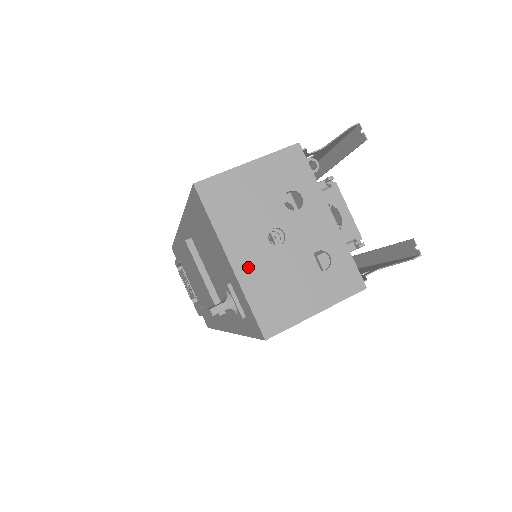
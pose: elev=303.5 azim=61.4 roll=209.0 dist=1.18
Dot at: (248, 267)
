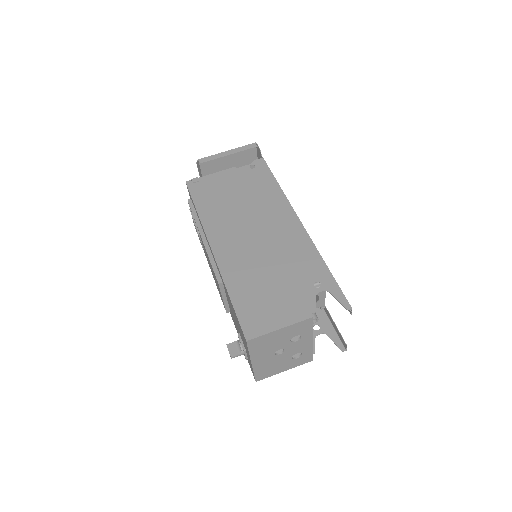
Dot at: (260, 363)
